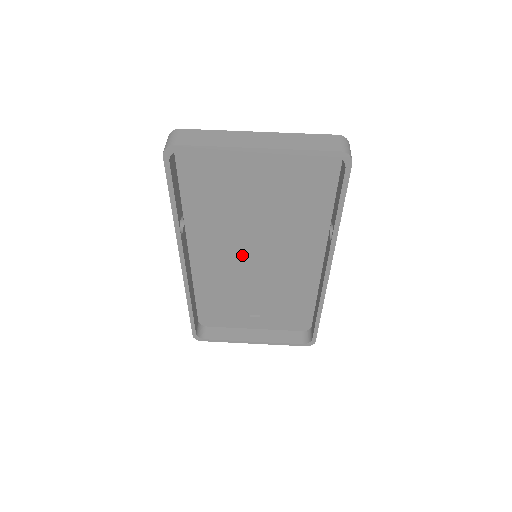
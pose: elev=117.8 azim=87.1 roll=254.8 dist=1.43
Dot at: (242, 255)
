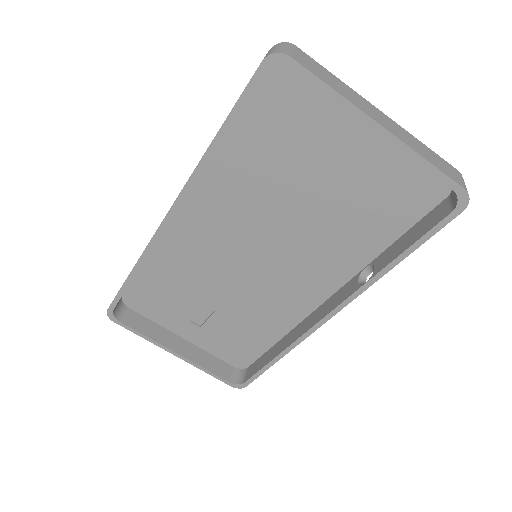
Dot at: (240, 246)
